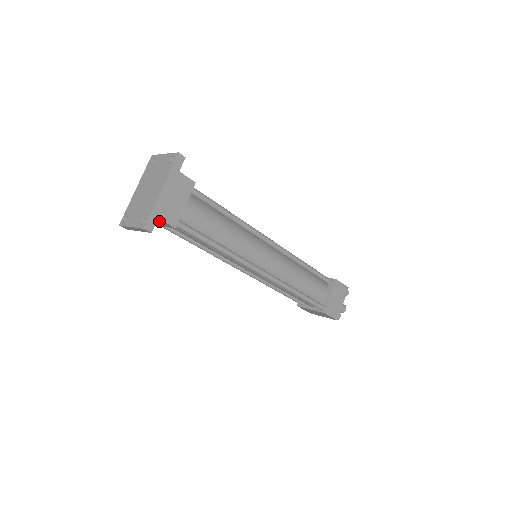
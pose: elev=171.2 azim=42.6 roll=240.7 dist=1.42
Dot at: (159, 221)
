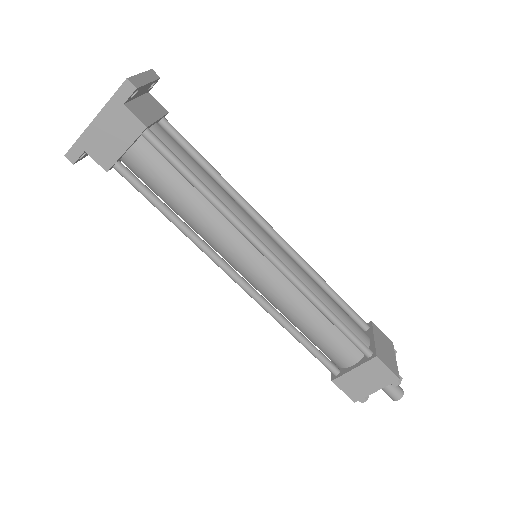
Dot at: occluded
